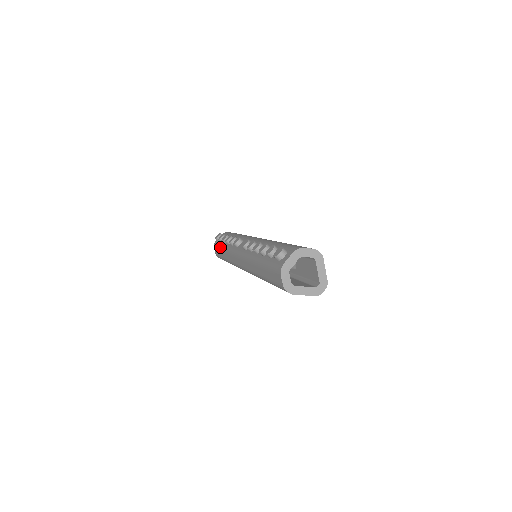
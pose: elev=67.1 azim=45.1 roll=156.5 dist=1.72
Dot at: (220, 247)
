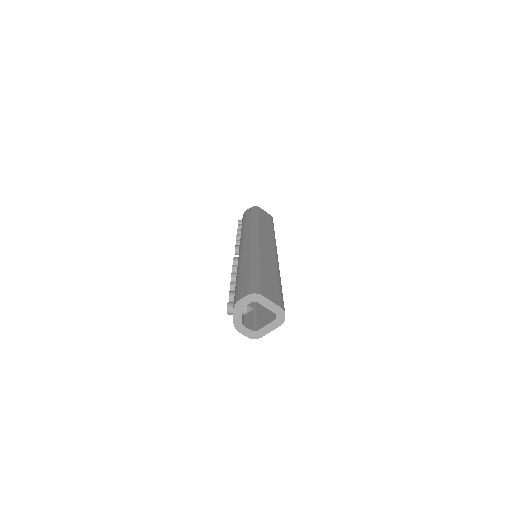
Dot at: occluded
